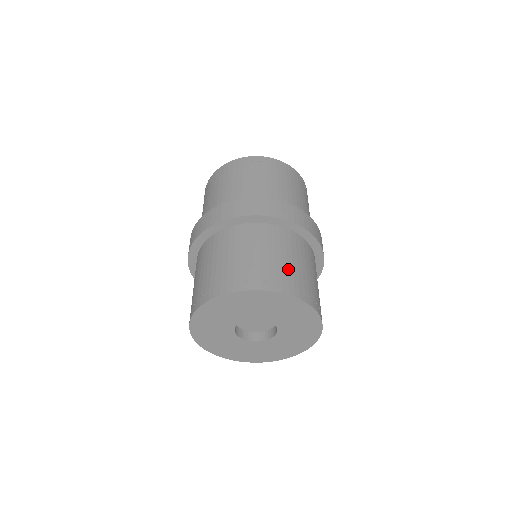
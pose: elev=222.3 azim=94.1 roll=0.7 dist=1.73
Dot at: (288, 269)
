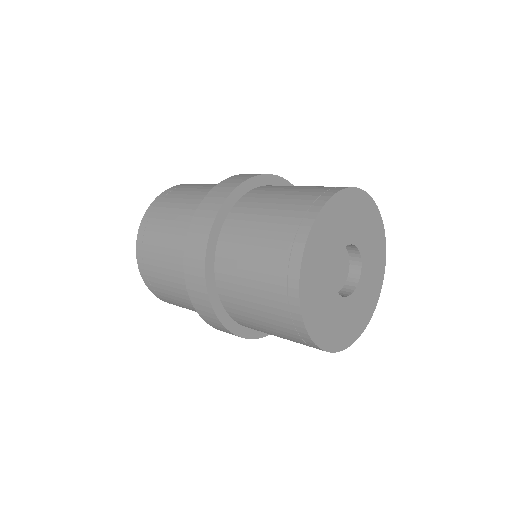
Dot at: occluded
